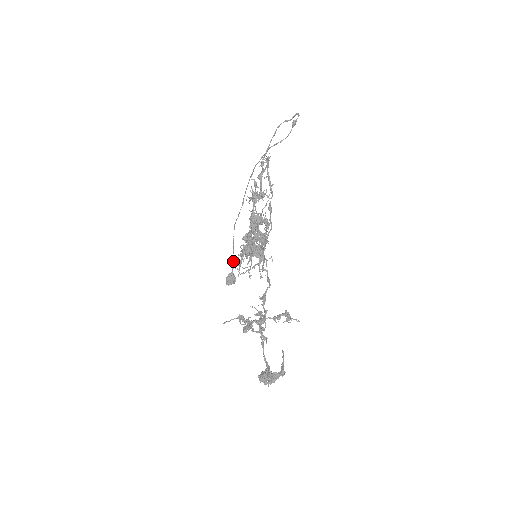
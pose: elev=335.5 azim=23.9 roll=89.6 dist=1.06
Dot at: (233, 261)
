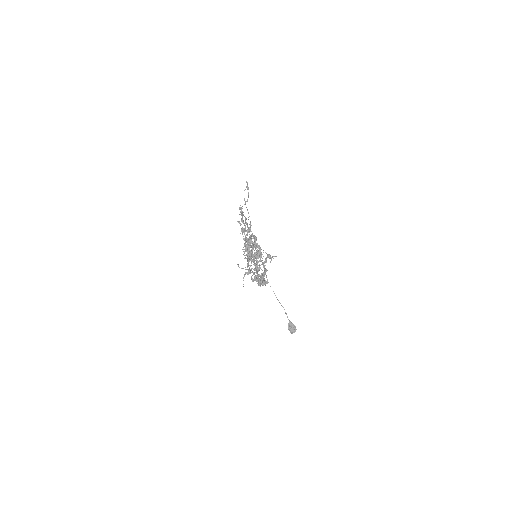
Dot at: (285, 312)
